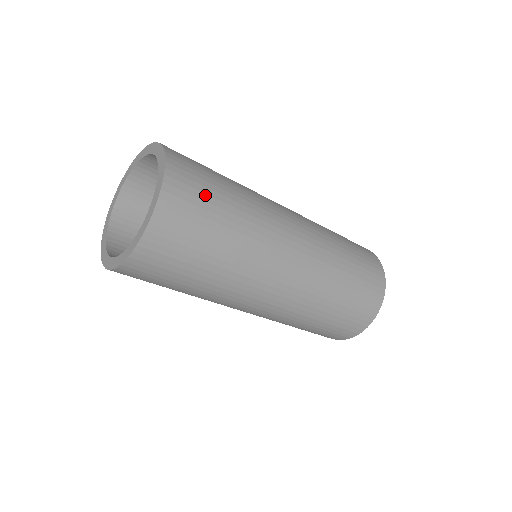
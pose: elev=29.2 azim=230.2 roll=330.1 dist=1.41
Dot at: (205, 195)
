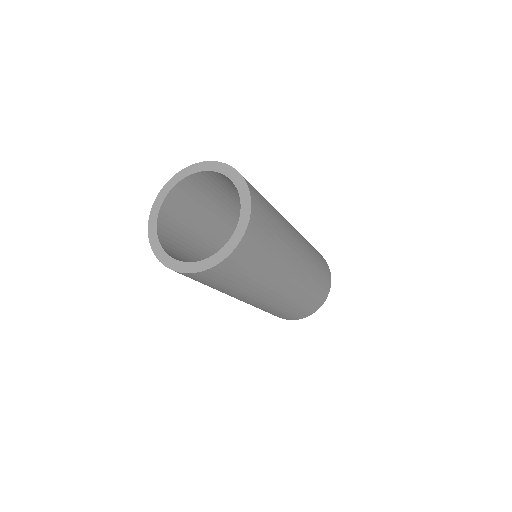
Dot at: (267, 216)
